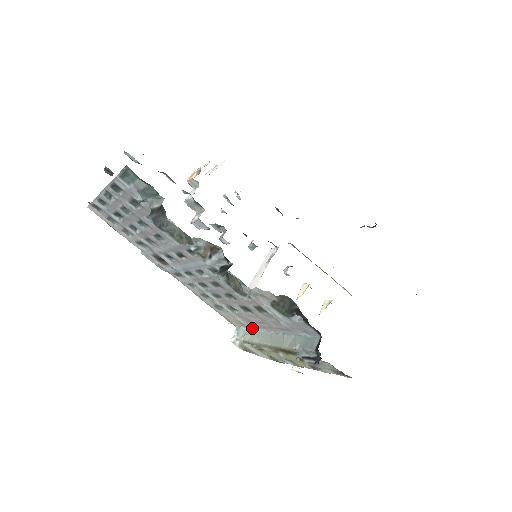
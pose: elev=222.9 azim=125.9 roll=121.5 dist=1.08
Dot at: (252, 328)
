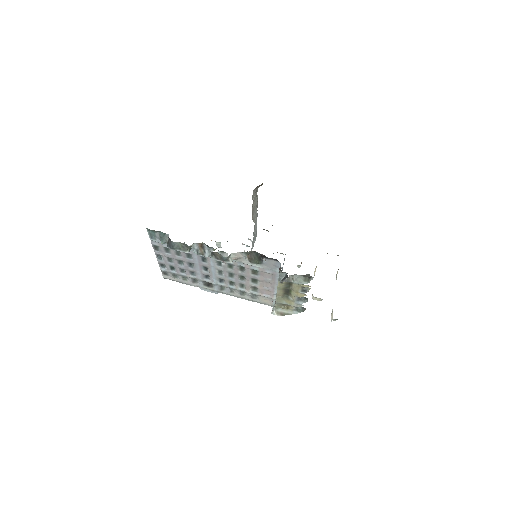
Dot at: (275, 297)
